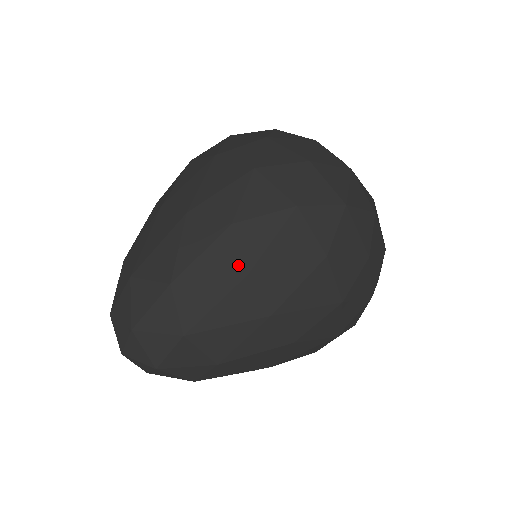
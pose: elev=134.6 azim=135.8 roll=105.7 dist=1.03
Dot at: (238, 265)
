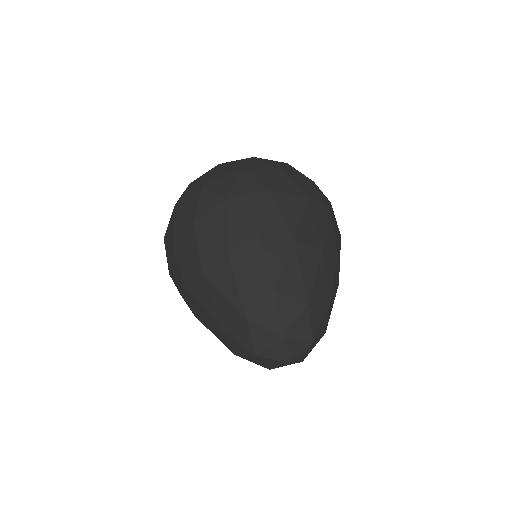
Dot at: (338, 280)
